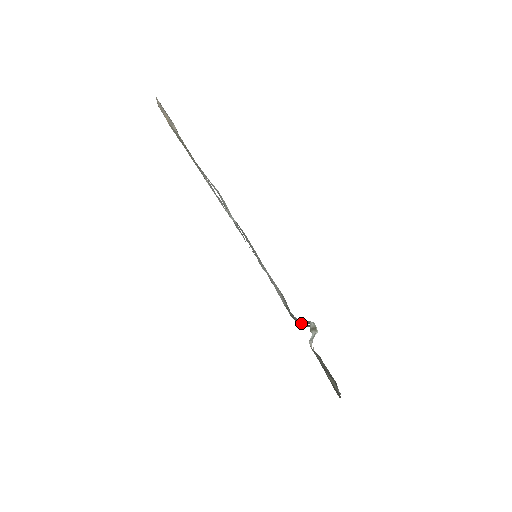
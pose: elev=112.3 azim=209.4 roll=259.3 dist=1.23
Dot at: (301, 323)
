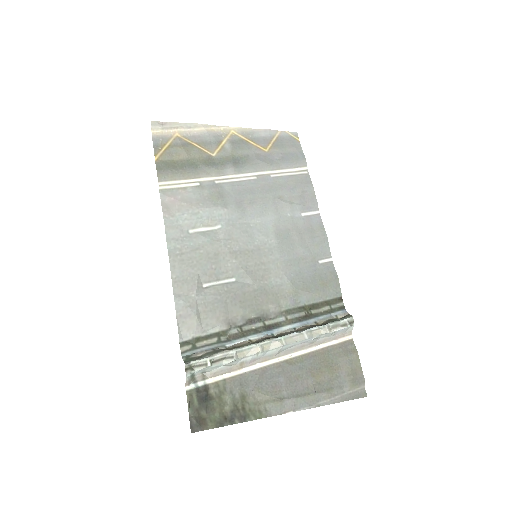
Dot at: (227, 347)
